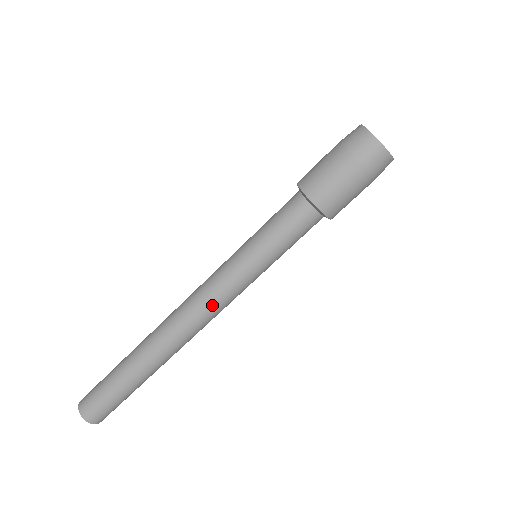
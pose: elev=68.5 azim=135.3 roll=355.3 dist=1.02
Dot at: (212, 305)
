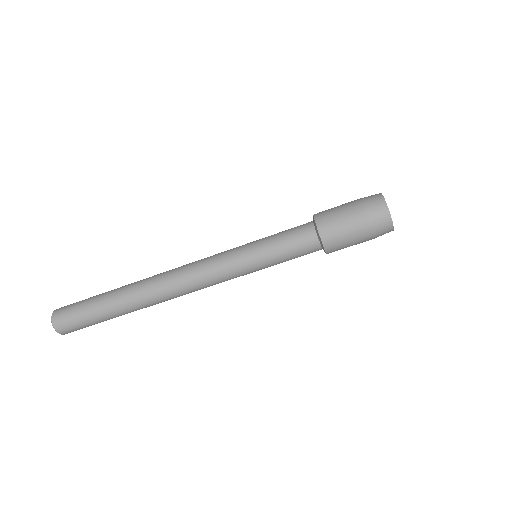
Dot at: (206, 282)
